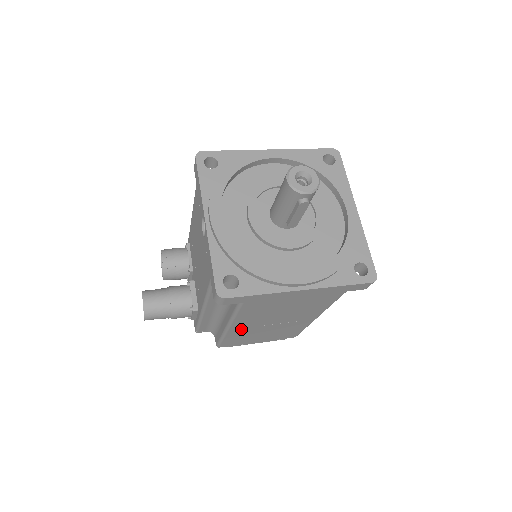
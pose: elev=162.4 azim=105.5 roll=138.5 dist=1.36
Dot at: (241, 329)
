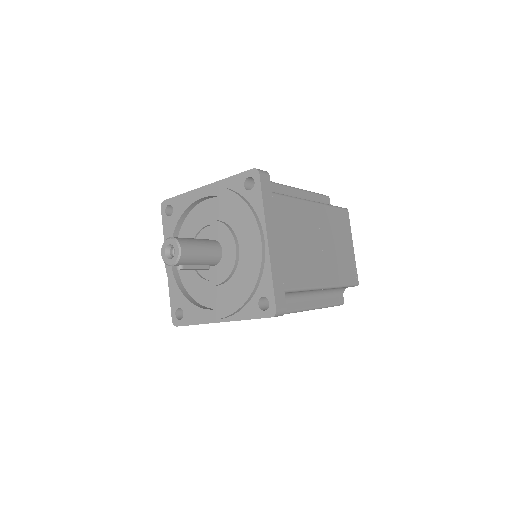
Dot at: occluded
